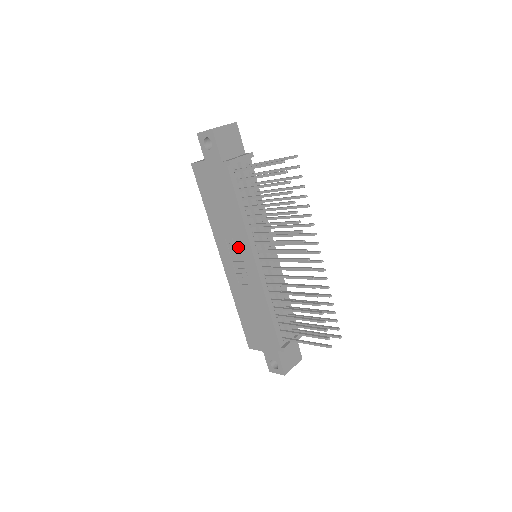
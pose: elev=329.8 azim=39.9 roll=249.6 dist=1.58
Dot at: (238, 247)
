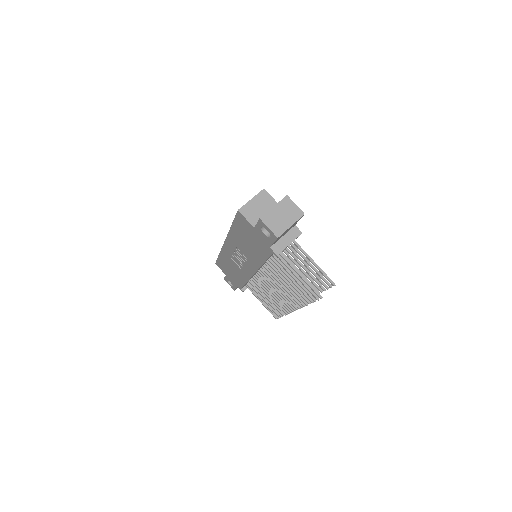
Dot at: (245, 258)
